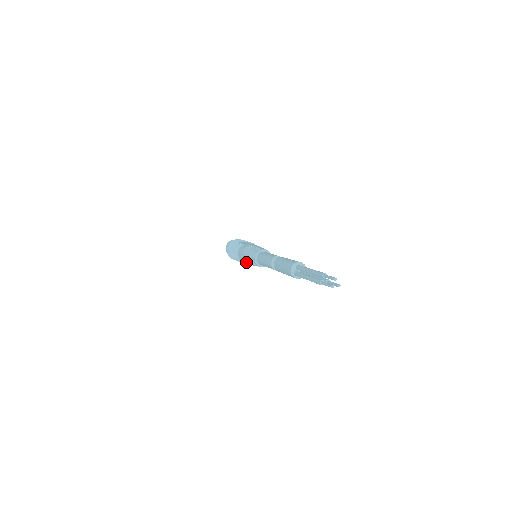
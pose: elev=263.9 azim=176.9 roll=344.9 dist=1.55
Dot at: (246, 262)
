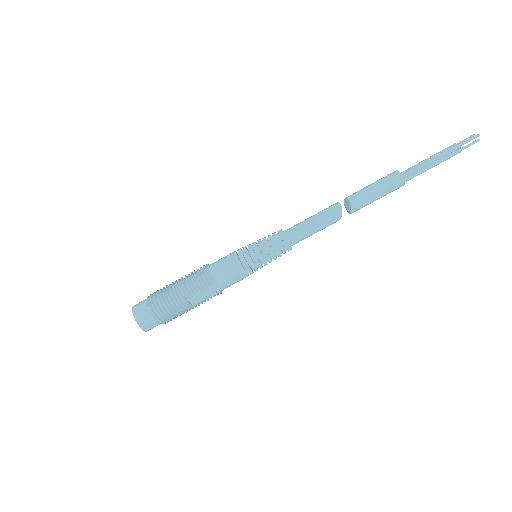
Dot at: (243, 260)
